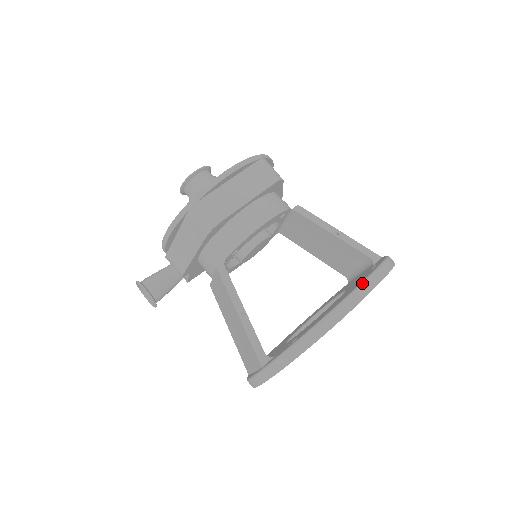
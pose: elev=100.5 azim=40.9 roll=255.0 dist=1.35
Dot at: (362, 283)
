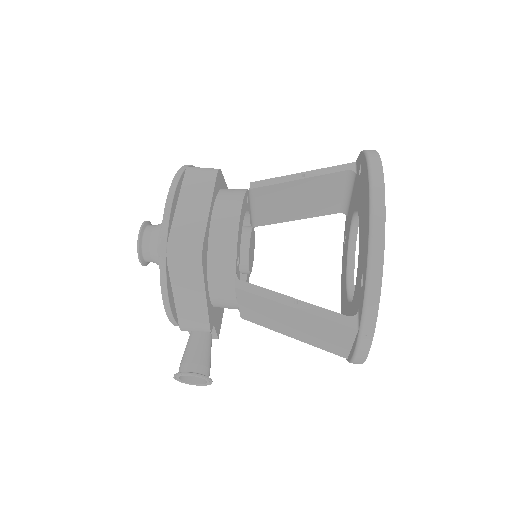
Dot at: (370, 176)
